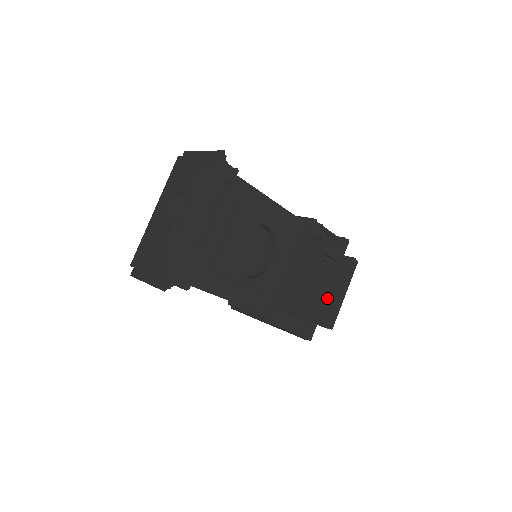
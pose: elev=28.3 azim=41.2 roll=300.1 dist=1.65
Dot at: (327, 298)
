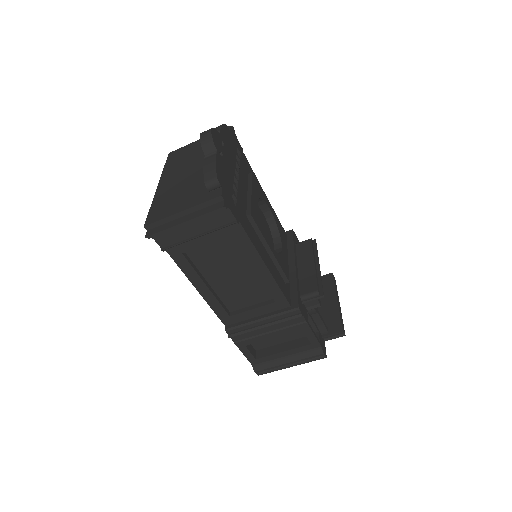
Dot at: (325, 311)
